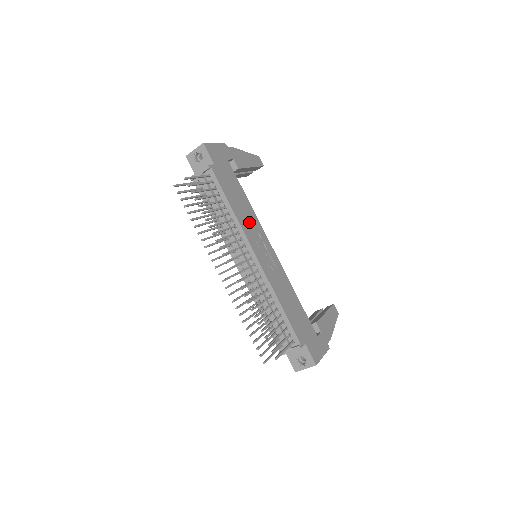
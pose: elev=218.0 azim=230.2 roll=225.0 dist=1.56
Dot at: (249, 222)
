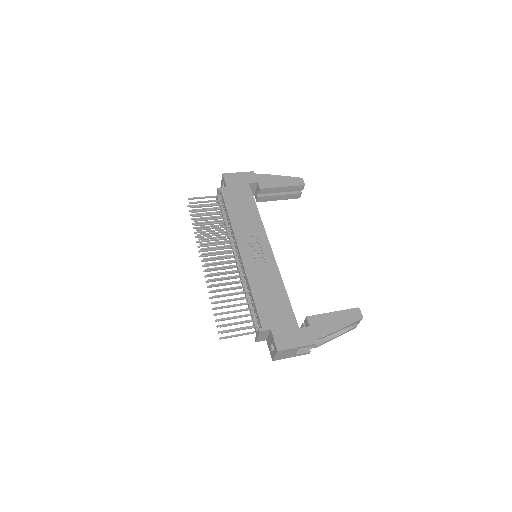
Dot at: (248, 227)
